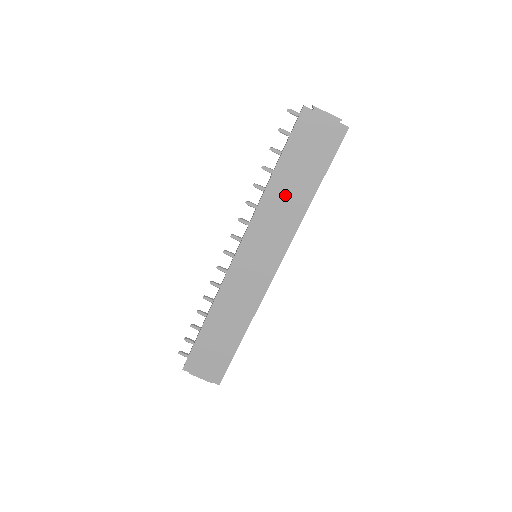
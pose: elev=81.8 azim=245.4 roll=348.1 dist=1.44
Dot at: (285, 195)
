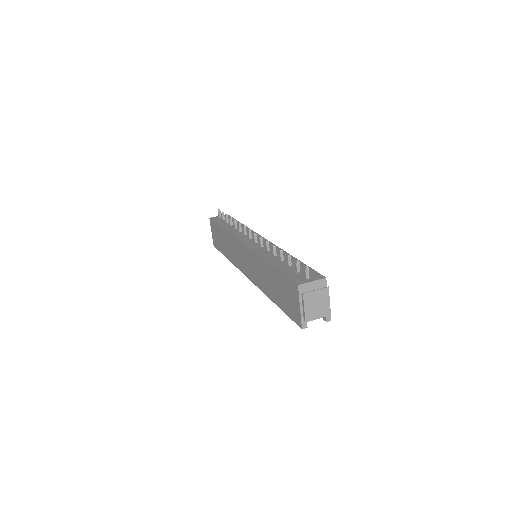
Dot at: (267, 277)
